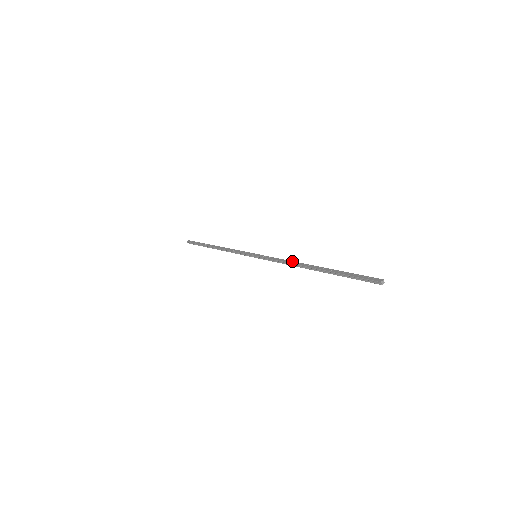
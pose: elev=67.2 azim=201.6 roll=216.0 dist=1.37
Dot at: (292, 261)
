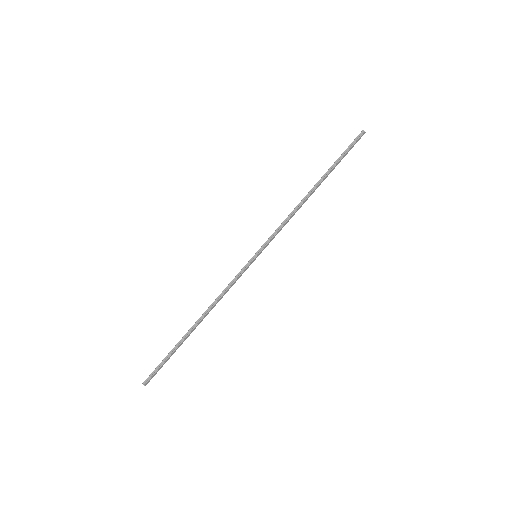
Dot at: (294, 210)
